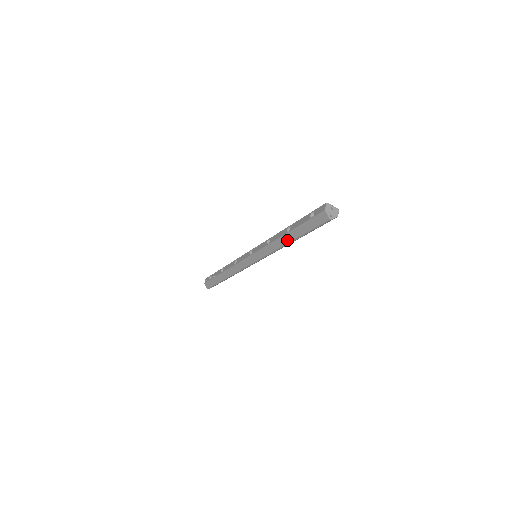
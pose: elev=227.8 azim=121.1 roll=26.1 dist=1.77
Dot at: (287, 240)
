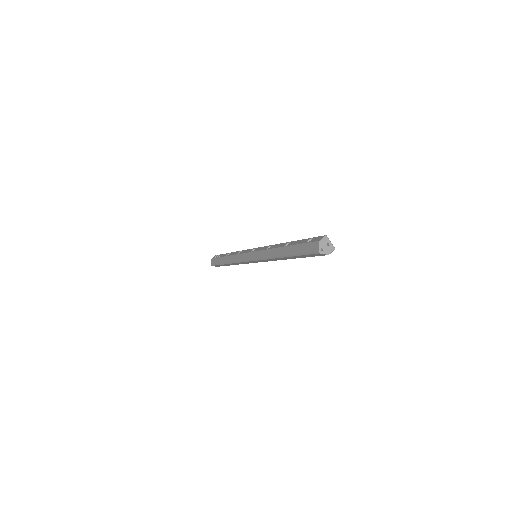
Dot at: (281, 253)
